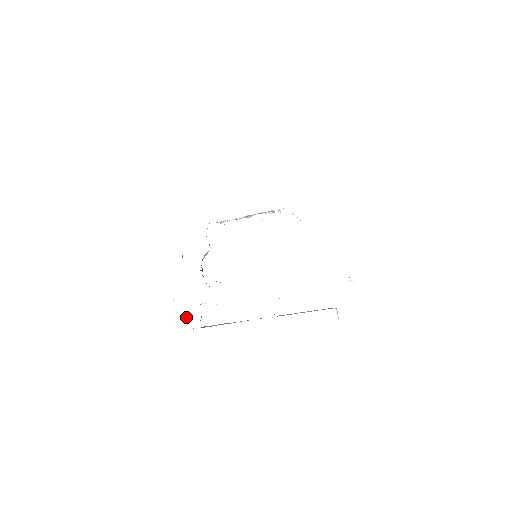
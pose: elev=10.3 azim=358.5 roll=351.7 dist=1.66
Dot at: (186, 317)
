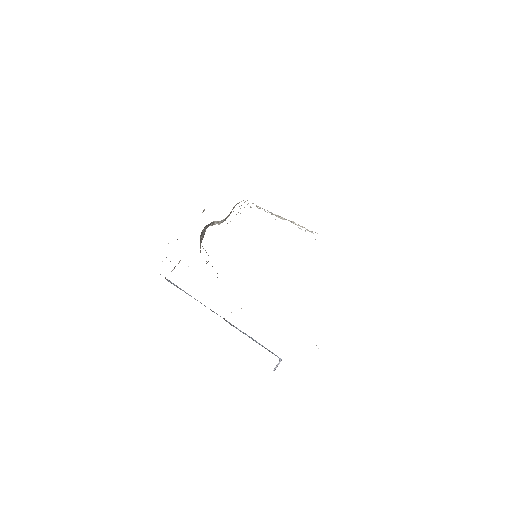
Dot at: occluded
